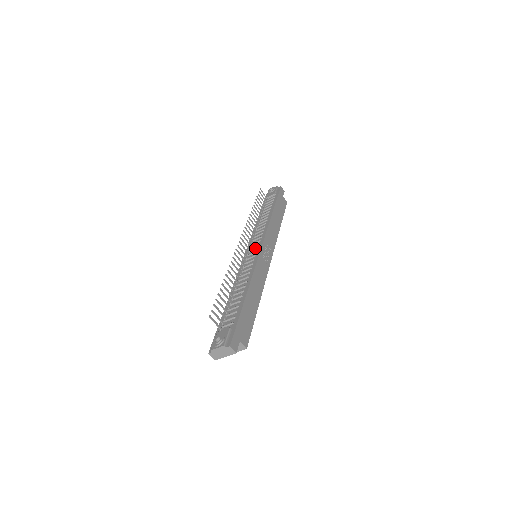
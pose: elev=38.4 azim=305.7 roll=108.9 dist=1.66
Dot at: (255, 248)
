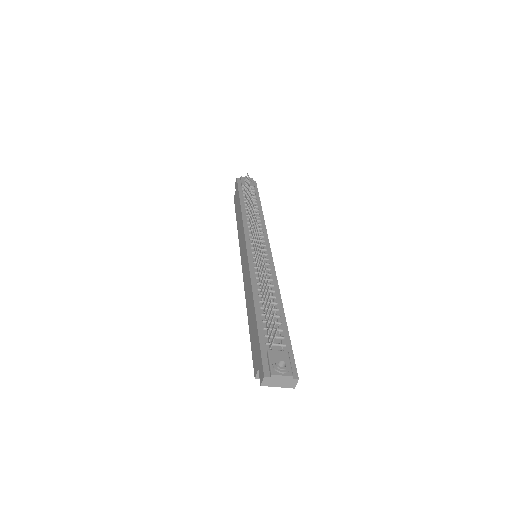
Dot at: (264, 249)
